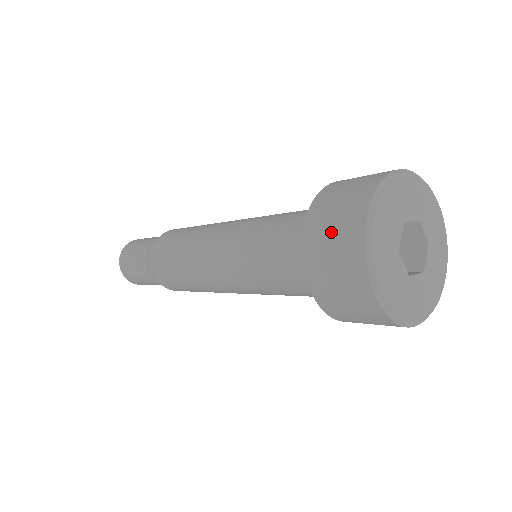
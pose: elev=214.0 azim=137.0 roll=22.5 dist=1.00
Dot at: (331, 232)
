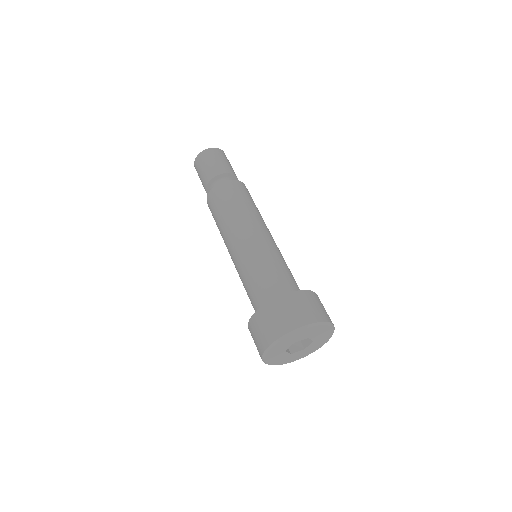
Dot at: (257, 334)
